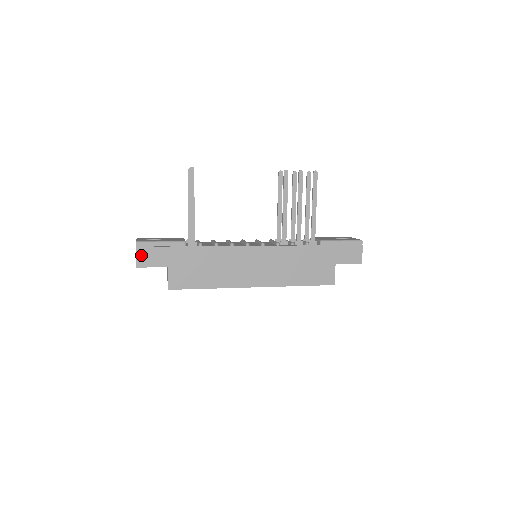
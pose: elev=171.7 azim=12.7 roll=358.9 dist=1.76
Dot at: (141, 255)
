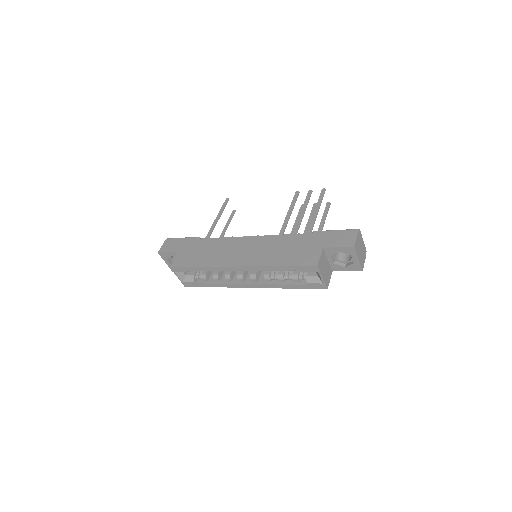
Dot at: (165, 245)
